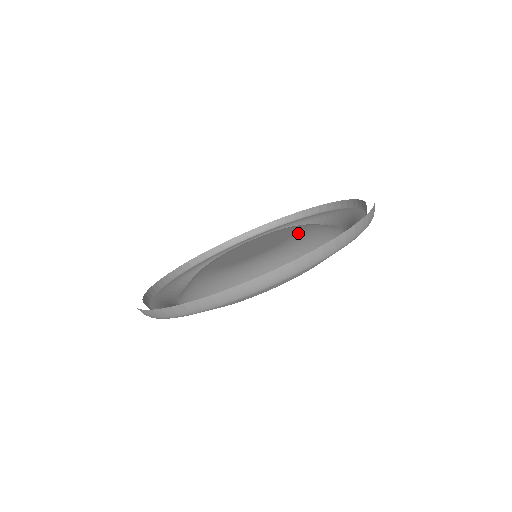
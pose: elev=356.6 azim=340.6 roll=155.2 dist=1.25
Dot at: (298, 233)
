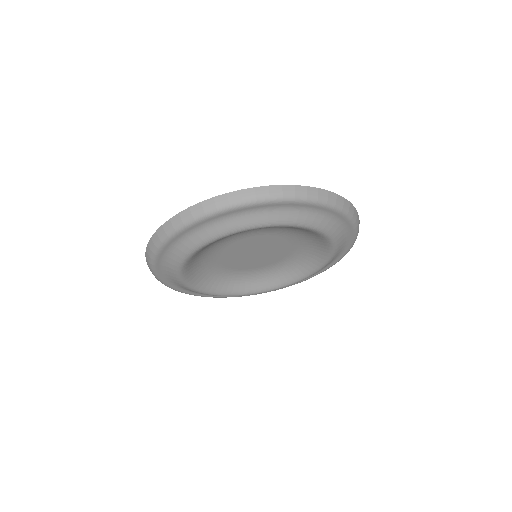
Dot at: occluded
